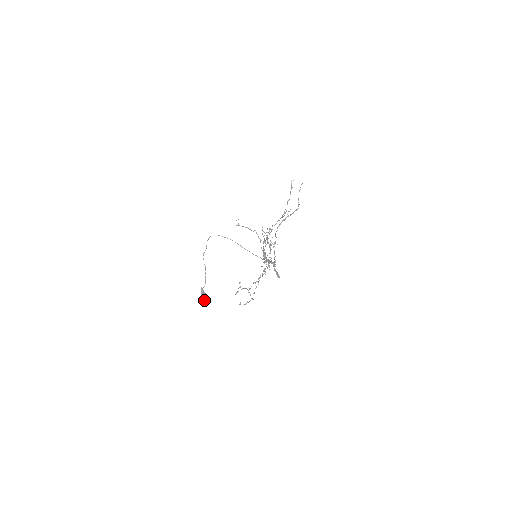
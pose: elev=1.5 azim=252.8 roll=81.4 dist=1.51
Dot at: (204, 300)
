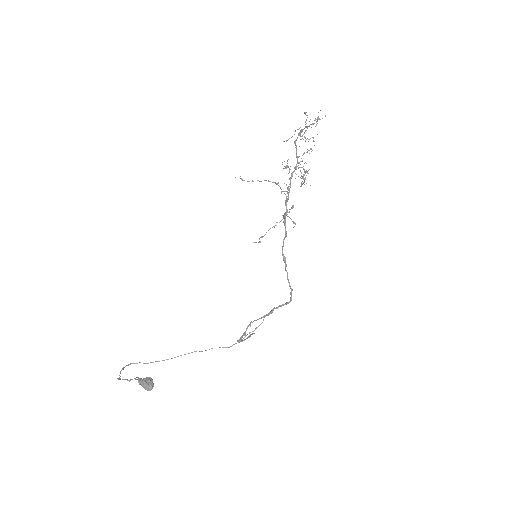
Dot at: (150, 384)
